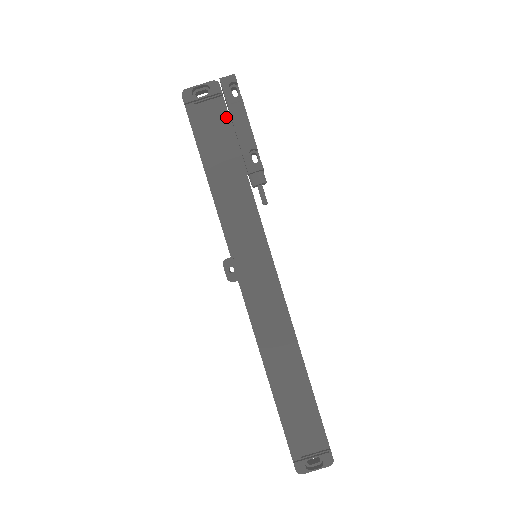
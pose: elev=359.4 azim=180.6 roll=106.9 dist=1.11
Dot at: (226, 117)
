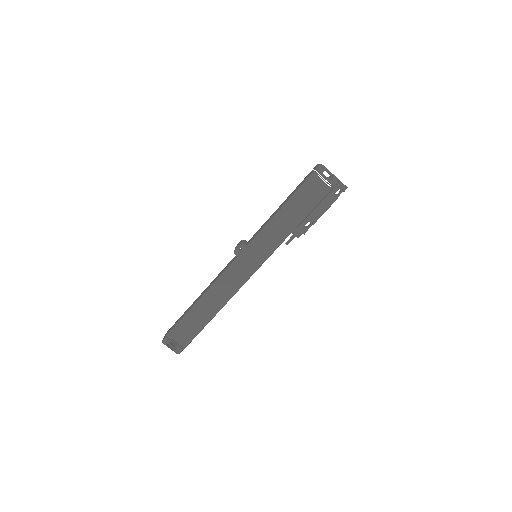
Dot at: (321, 198)
